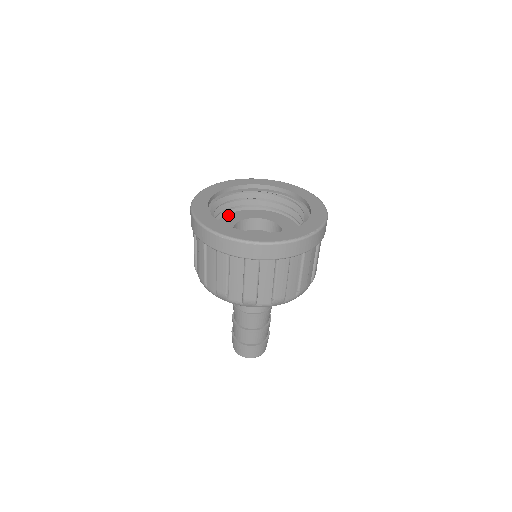
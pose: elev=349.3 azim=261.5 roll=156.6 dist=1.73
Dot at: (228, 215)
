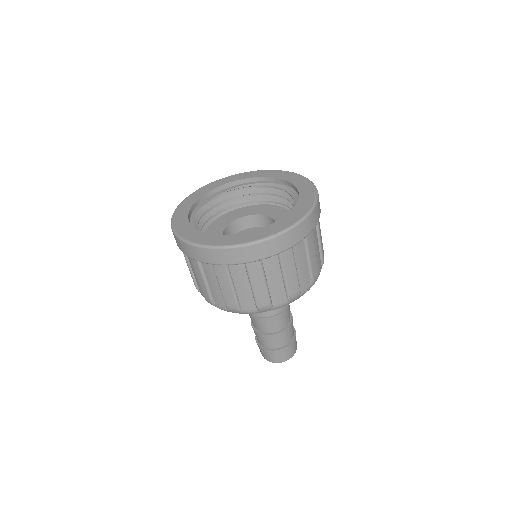
Dot at: occluded
